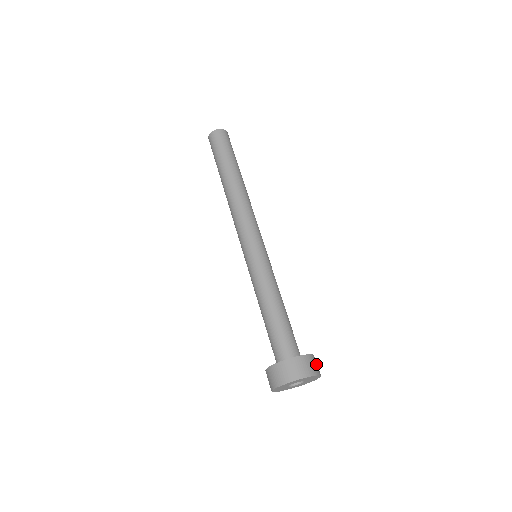
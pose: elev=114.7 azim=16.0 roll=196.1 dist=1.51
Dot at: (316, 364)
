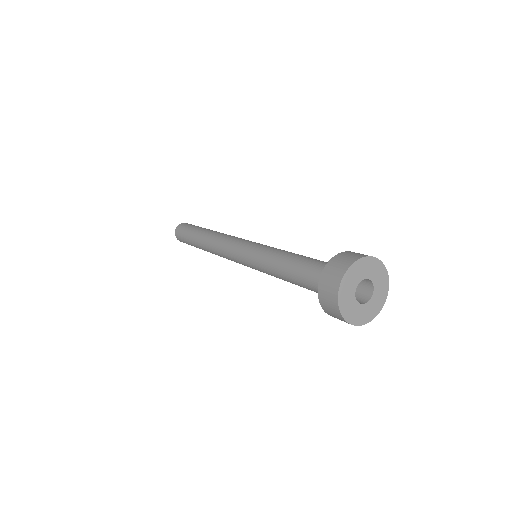
Dot at: occluded
